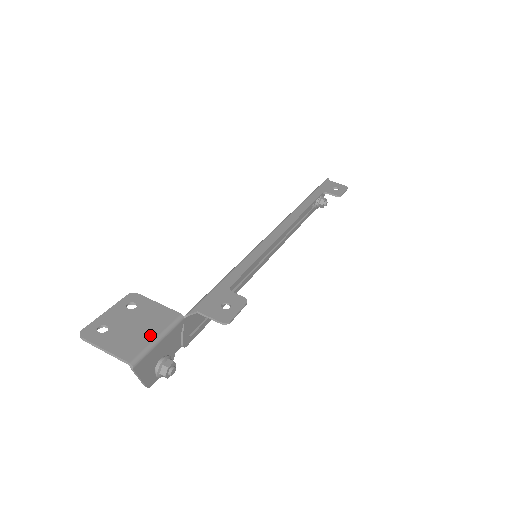
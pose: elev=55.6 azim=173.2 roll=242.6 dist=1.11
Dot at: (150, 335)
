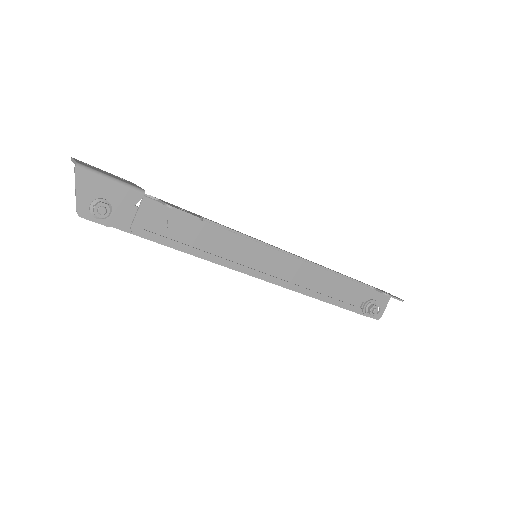
Dot at: (109, 175)
